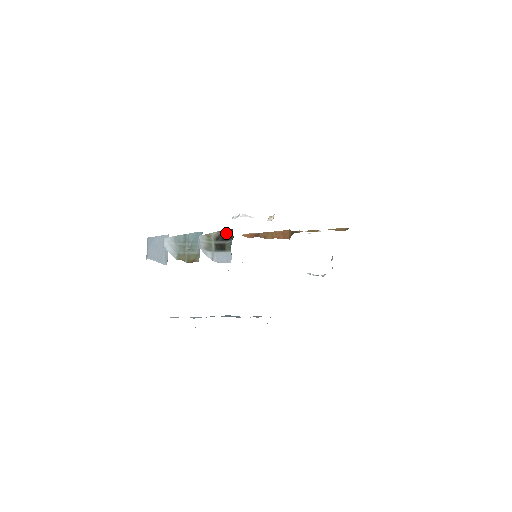
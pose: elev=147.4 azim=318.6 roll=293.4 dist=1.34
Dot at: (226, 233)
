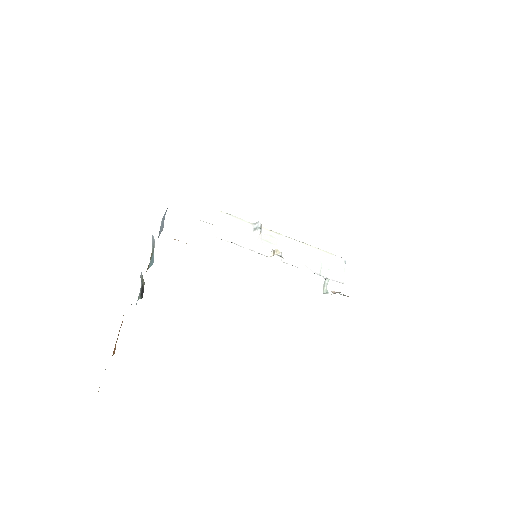
Dot at: (143, 291)
